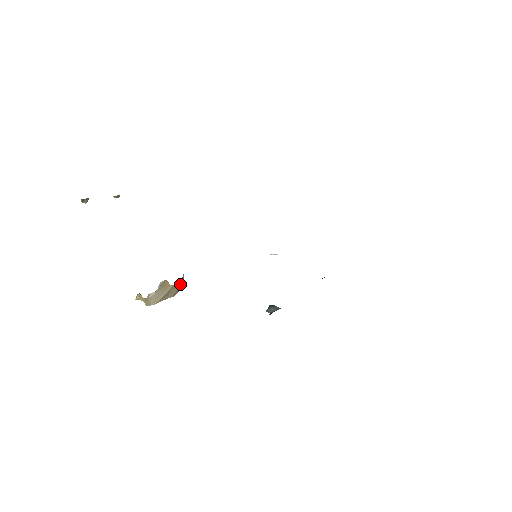
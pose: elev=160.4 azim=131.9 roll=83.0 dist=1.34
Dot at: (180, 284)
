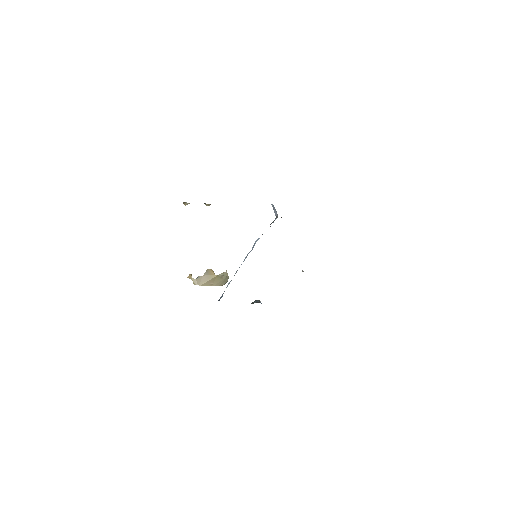
Dot at: (224, 276)
